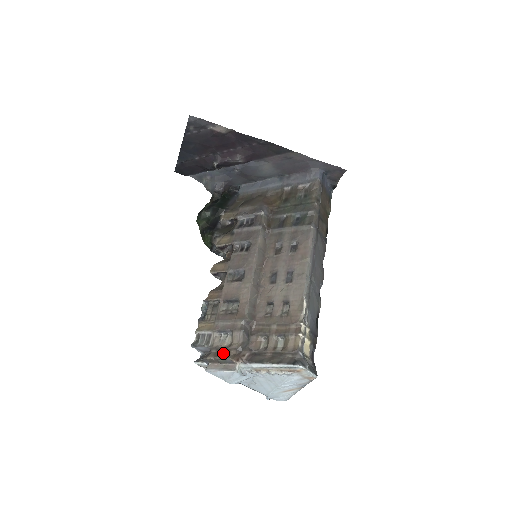
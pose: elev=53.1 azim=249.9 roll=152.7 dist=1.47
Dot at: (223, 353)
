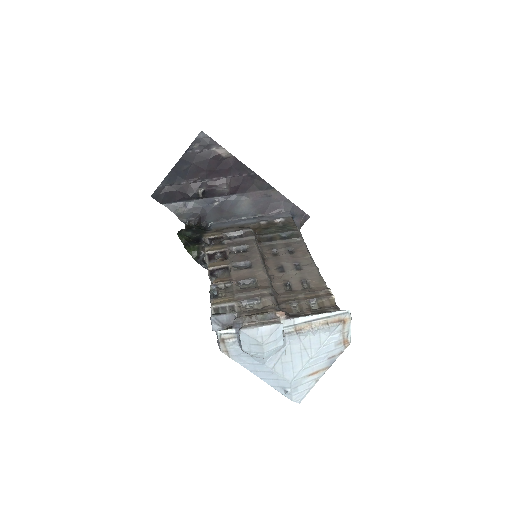
Dot at: (259, 312)
